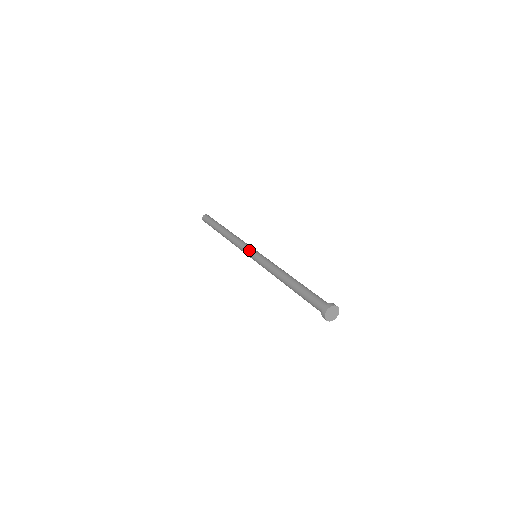
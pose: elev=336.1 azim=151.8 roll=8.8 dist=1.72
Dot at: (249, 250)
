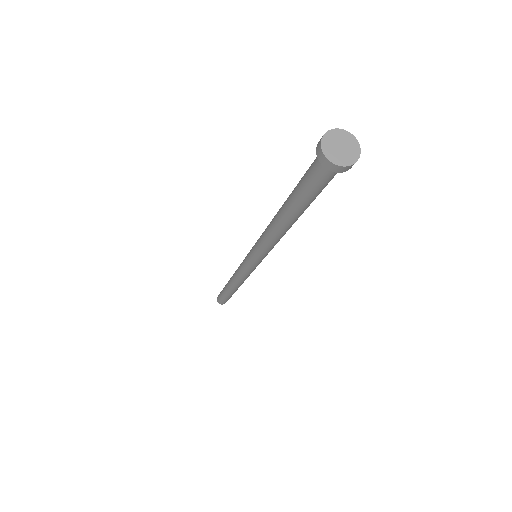
Dot at: occluded
